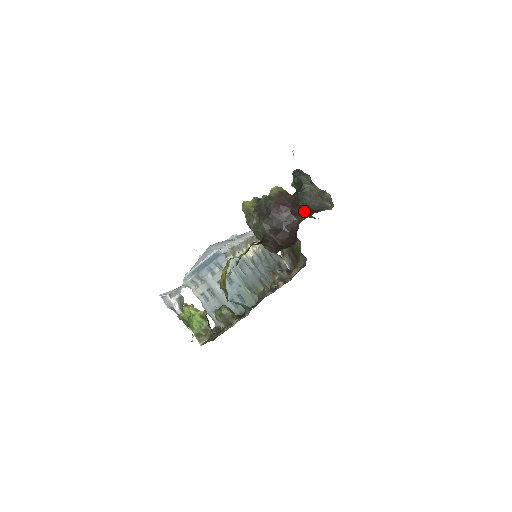
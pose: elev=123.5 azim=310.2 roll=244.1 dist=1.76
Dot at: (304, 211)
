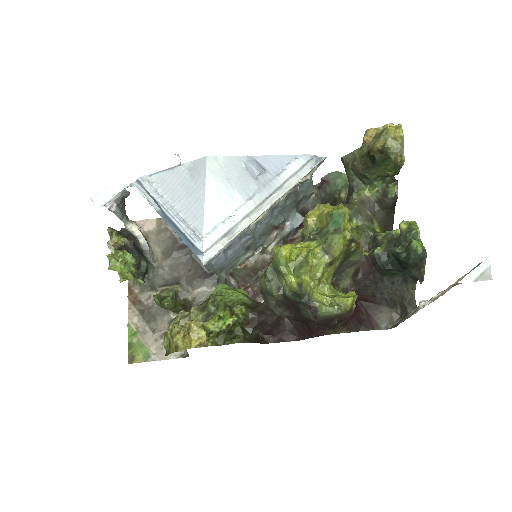
Dot at: (352, 317)
